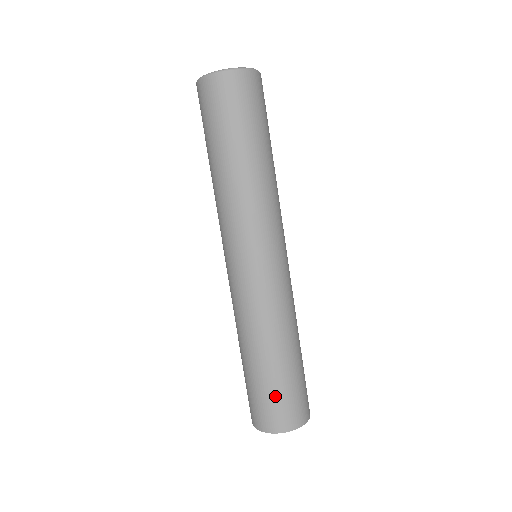
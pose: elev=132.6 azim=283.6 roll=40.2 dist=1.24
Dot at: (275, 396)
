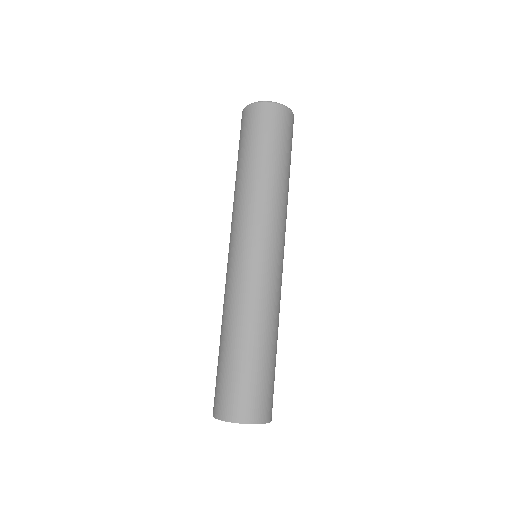
Dot at: (233, 381)
